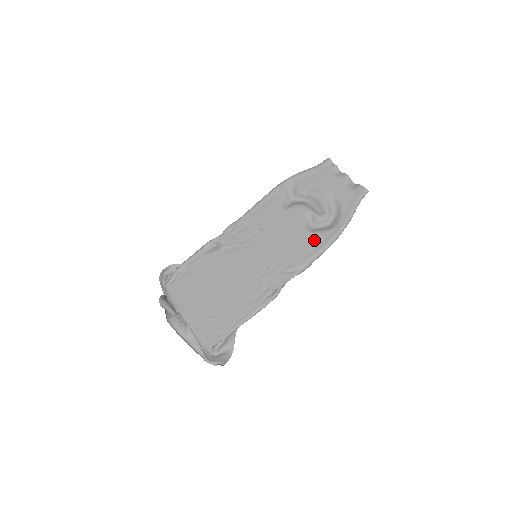
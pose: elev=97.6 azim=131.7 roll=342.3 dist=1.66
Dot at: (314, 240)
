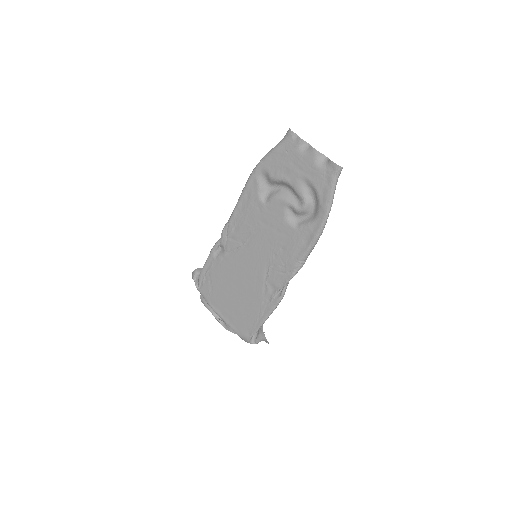
Dot at: (300, 237)
